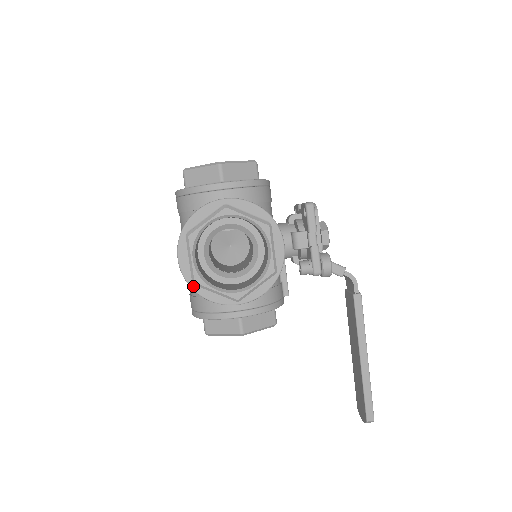
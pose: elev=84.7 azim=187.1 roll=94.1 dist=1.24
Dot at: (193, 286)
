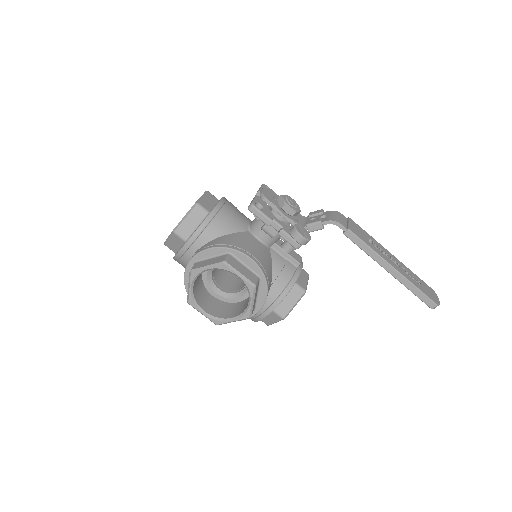
Dot at: occluded
